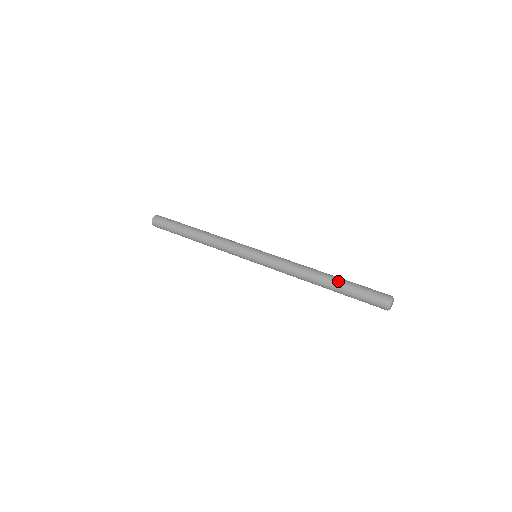
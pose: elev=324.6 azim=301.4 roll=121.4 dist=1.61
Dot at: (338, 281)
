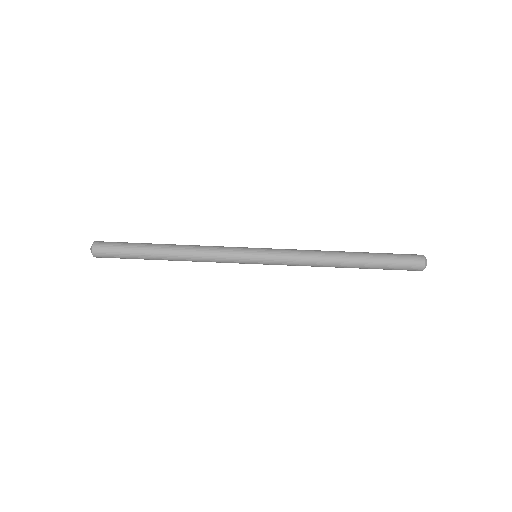
Dot at: (366, 262)
